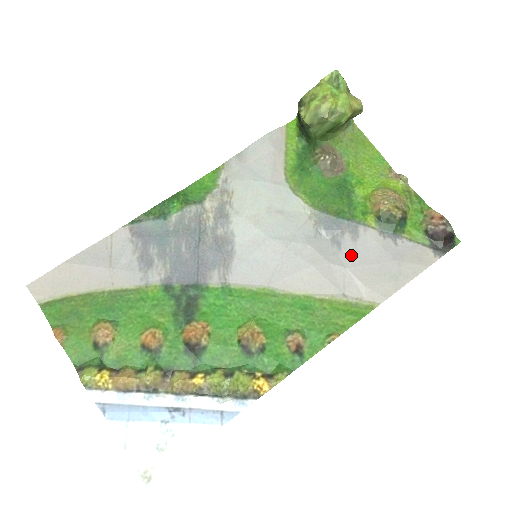
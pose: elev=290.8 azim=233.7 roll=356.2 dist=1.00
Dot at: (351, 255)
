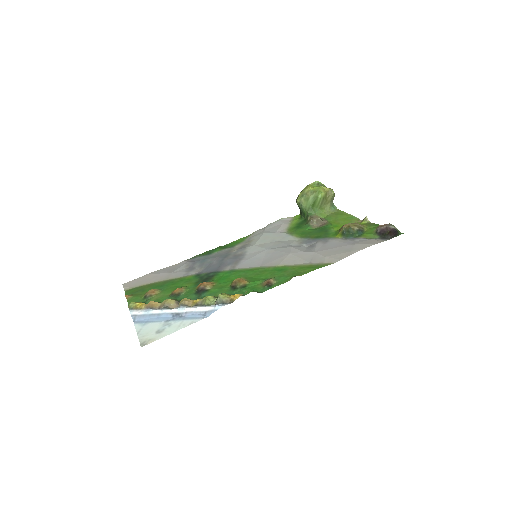
Dot at: (320, 248)
